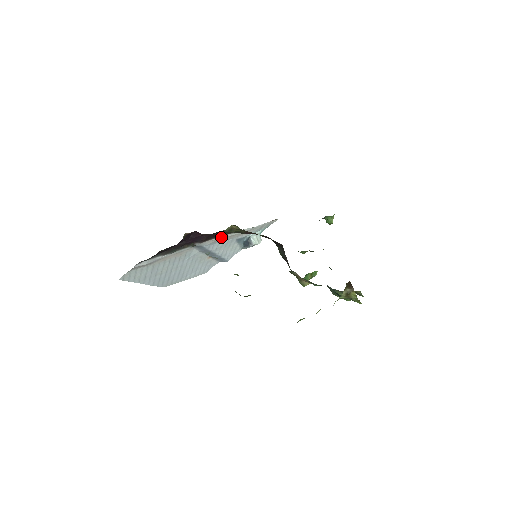
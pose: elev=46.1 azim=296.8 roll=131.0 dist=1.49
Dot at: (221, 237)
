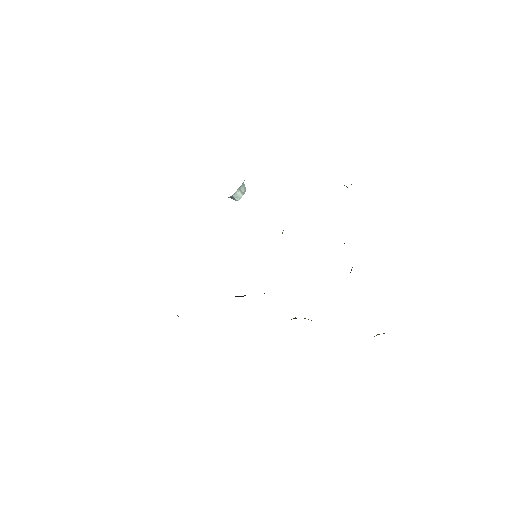
Dot at: occluded
